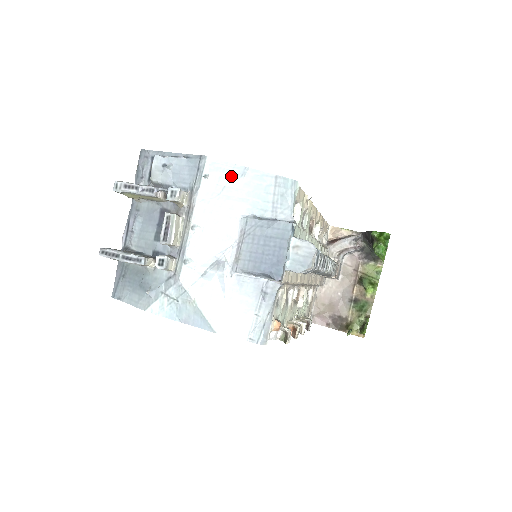
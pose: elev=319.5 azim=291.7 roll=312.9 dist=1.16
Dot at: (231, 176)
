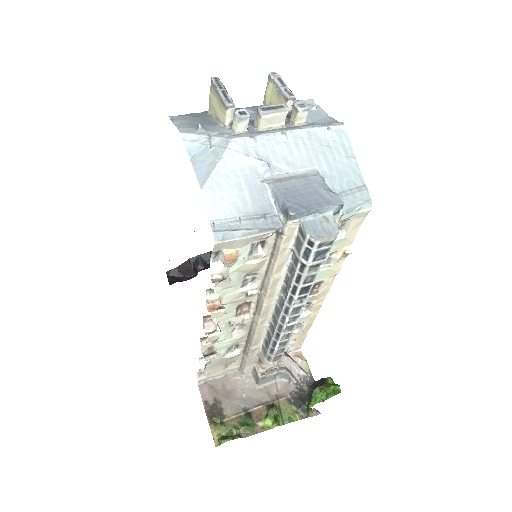
Dot at: (342, 149)
